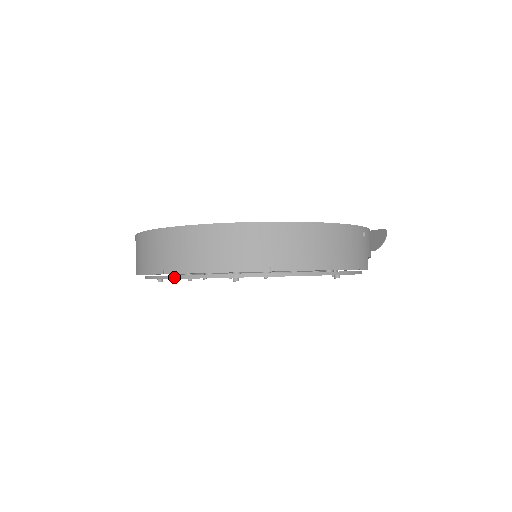
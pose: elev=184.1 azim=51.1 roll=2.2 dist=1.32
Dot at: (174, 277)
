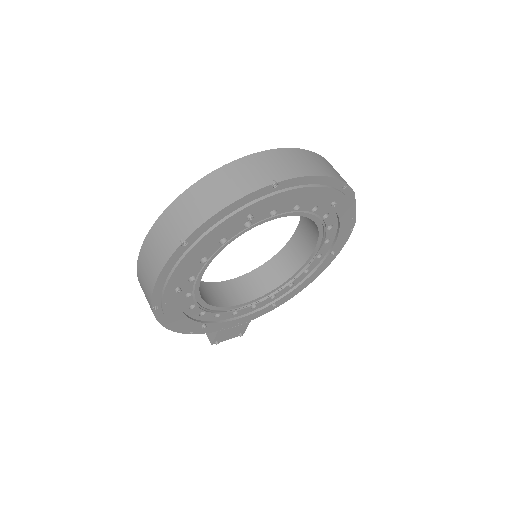
Dot at: (193, 245)
